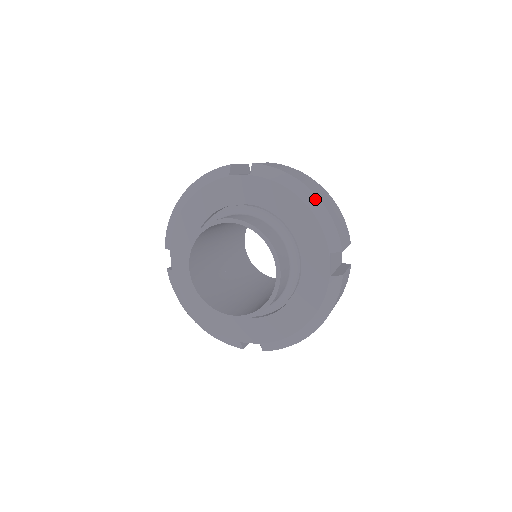
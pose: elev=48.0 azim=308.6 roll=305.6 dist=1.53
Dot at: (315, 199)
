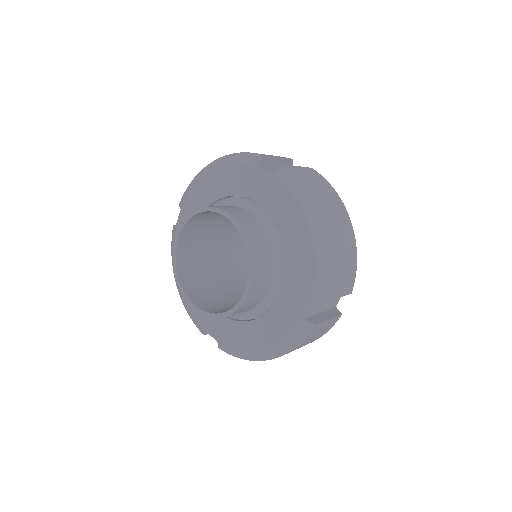
Dot at: (324, 235)
